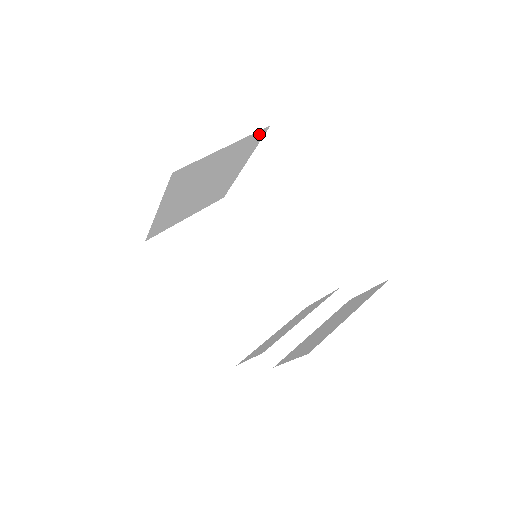
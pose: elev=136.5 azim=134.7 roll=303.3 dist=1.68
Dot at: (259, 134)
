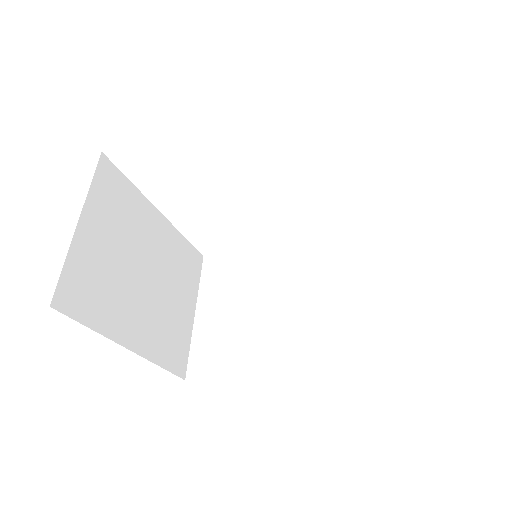
Dot at: (105, 171)
